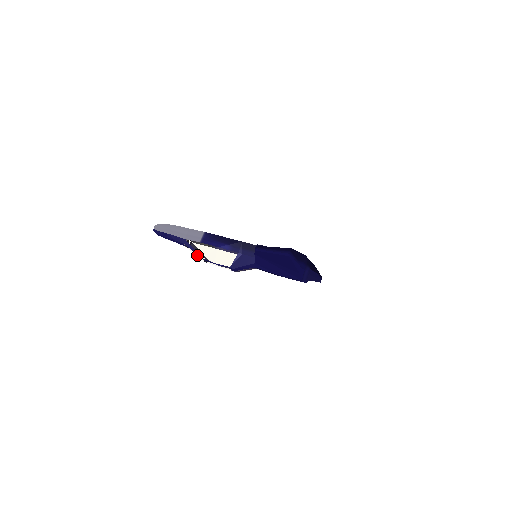
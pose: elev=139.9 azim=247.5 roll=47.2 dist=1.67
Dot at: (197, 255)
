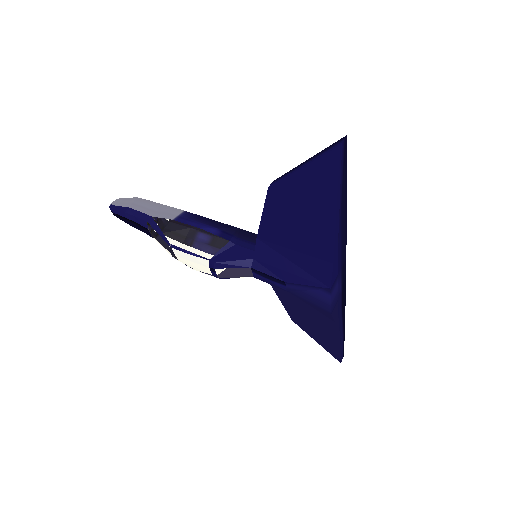
Dot at: (162, 241)
